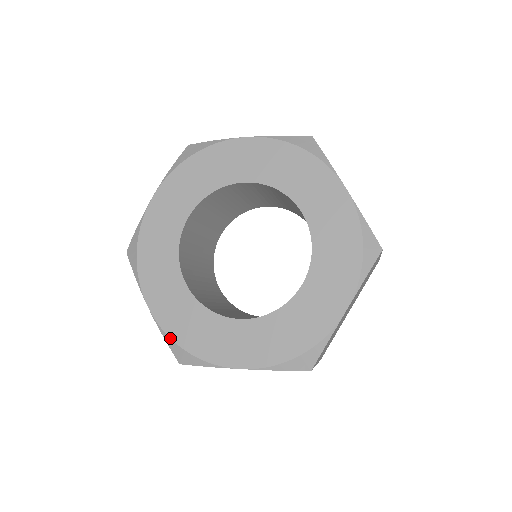
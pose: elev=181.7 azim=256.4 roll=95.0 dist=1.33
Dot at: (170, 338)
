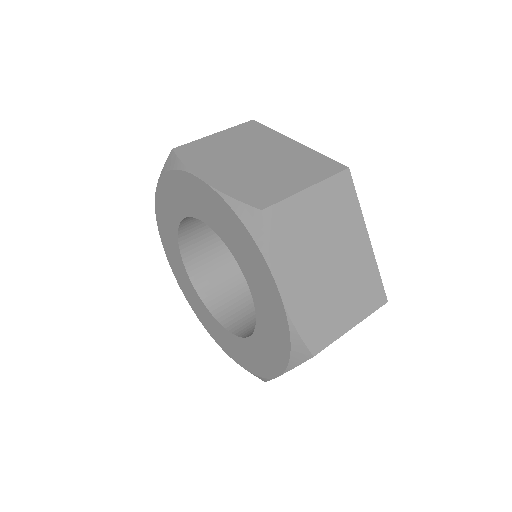
Dot at: (186, 299)
